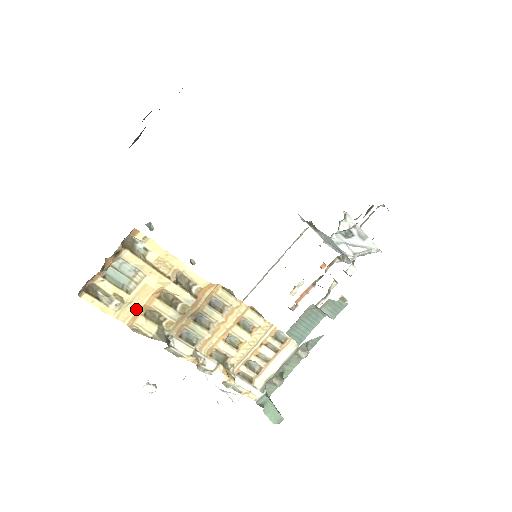
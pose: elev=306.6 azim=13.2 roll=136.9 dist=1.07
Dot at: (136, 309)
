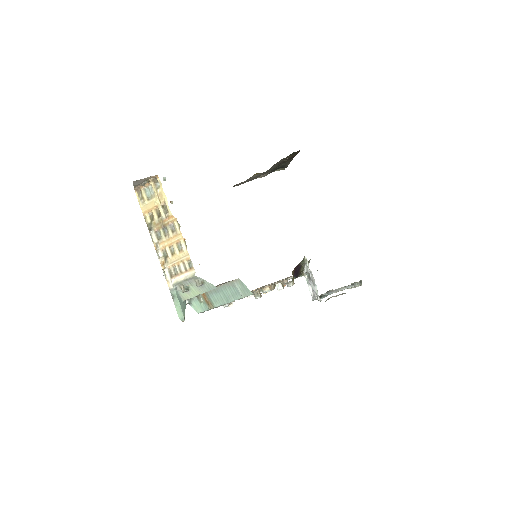
Dot at: (147, 208)
